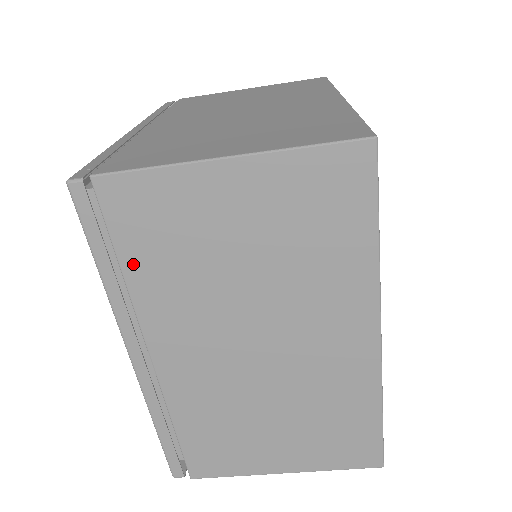
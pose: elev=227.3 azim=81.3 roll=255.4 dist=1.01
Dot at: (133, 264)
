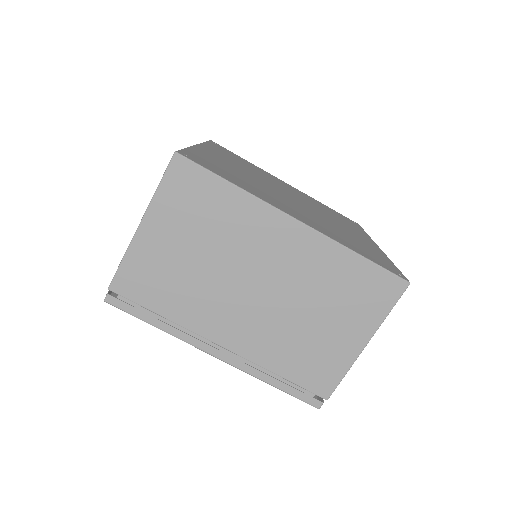
Dot at: (162, 308)
